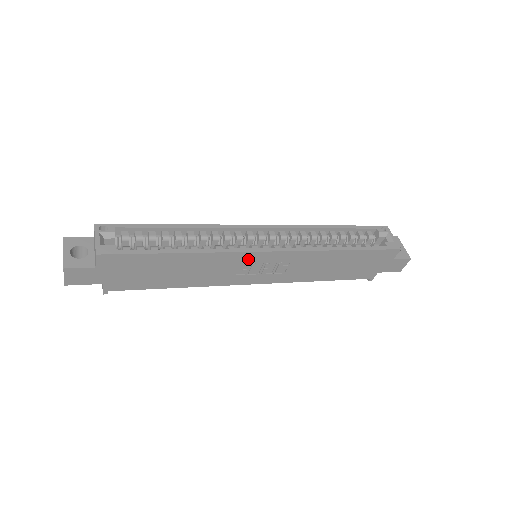
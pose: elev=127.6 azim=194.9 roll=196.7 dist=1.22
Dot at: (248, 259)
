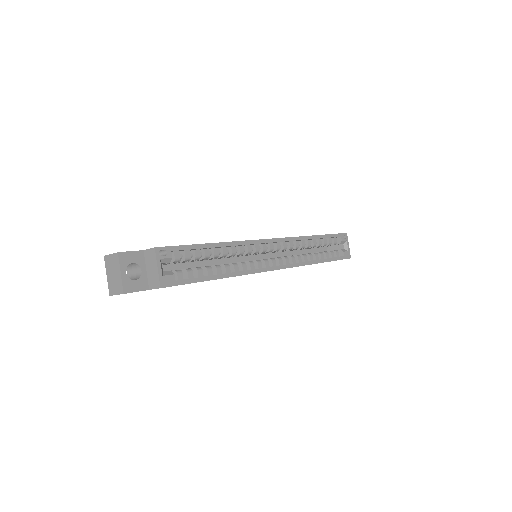
Dot at: occluded
